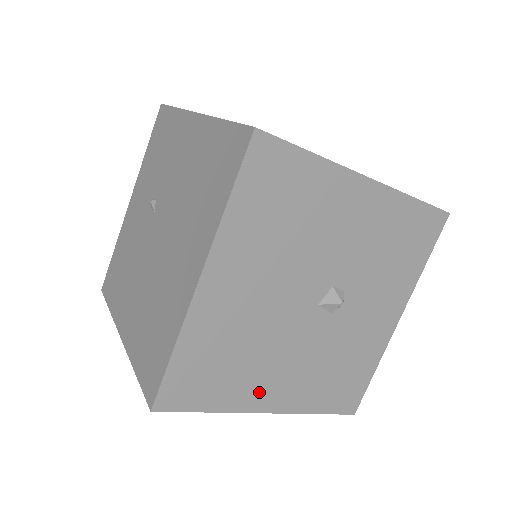
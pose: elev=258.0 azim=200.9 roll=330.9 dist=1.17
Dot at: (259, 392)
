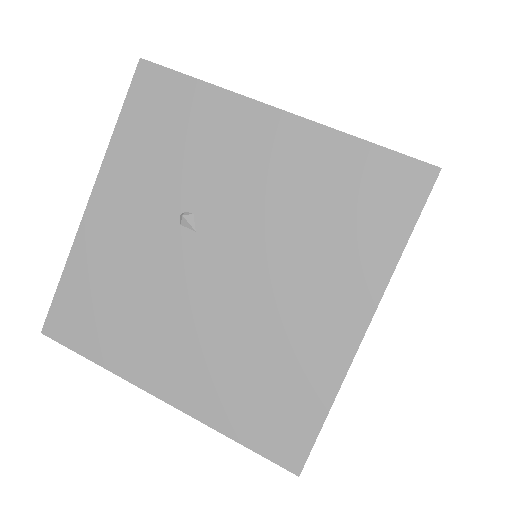
Dot at: occluded
